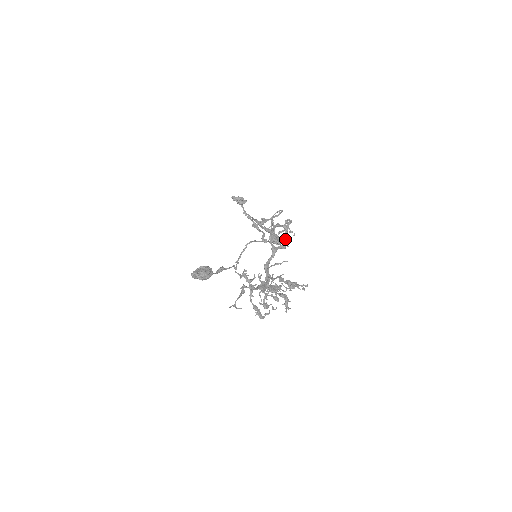
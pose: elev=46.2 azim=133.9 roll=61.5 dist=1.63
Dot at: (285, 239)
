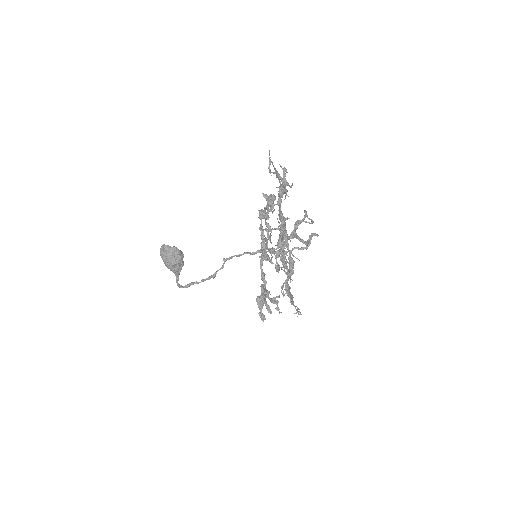
Dot at: (307, 240)
